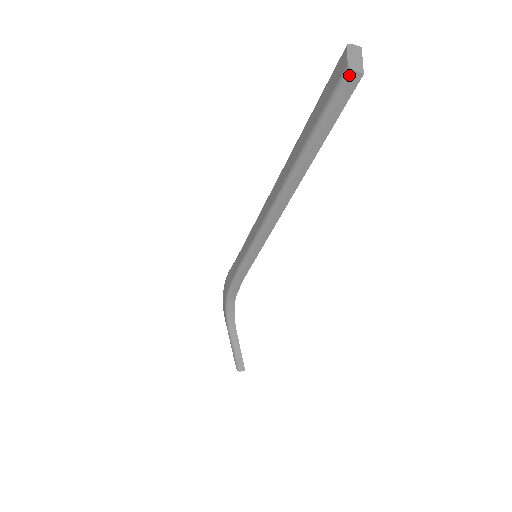
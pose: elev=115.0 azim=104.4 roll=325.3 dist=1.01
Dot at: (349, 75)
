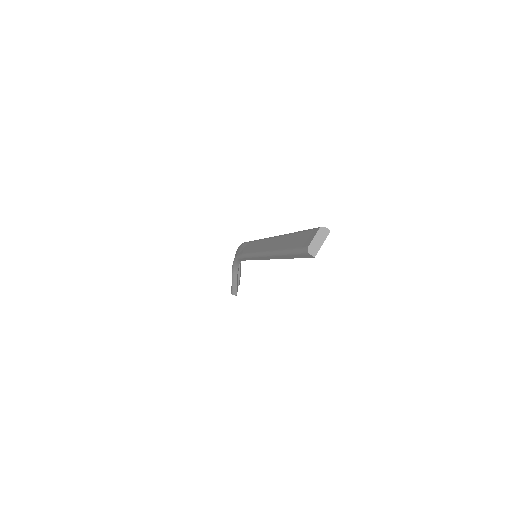
Dot at: (307, 252)
